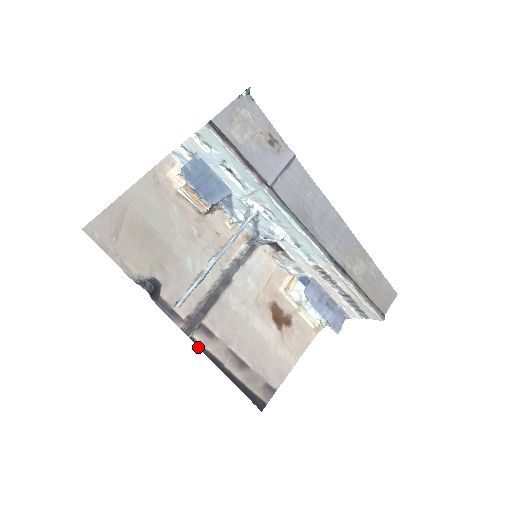
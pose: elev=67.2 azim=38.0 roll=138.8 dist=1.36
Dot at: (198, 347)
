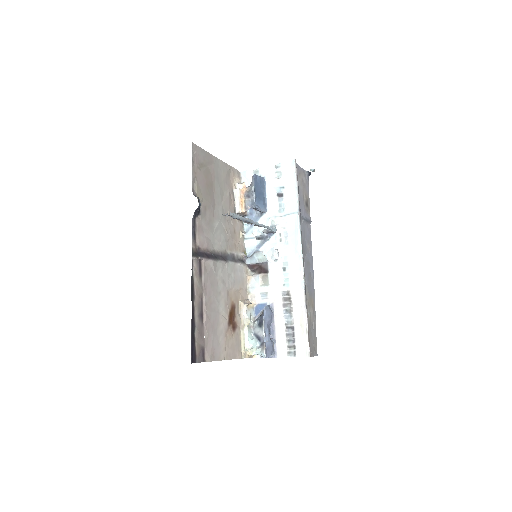
Dot at: occluded
